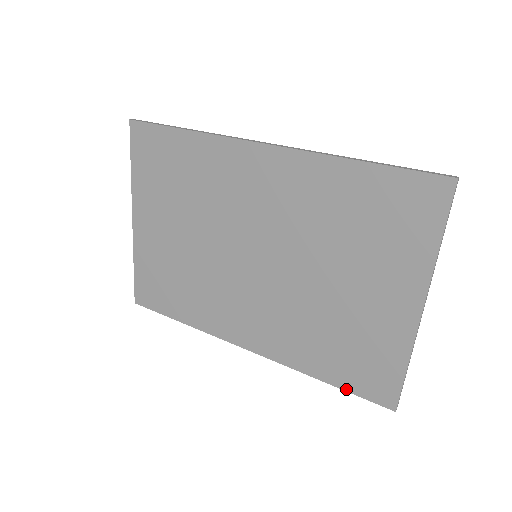
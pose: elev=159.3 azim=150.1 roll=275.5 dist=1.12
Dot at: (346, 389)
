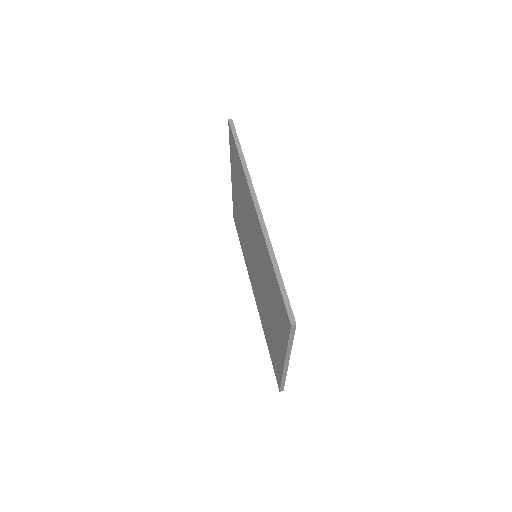
Dot at: (271, 359)
